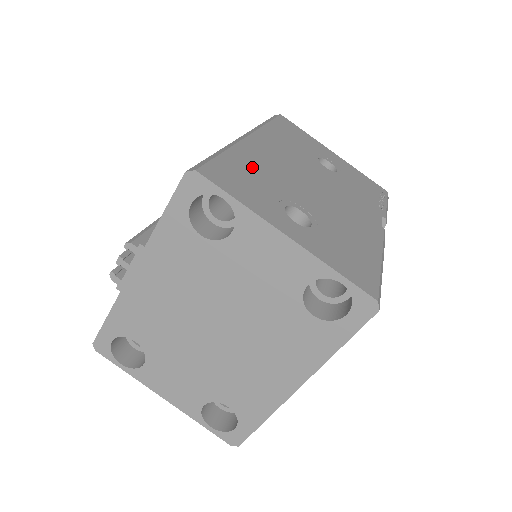
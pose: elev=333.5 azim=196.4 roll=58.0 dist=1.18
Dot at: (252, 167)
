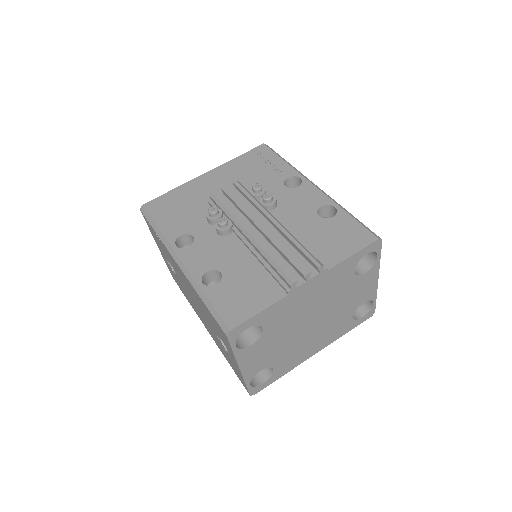
Dot at: occluded
